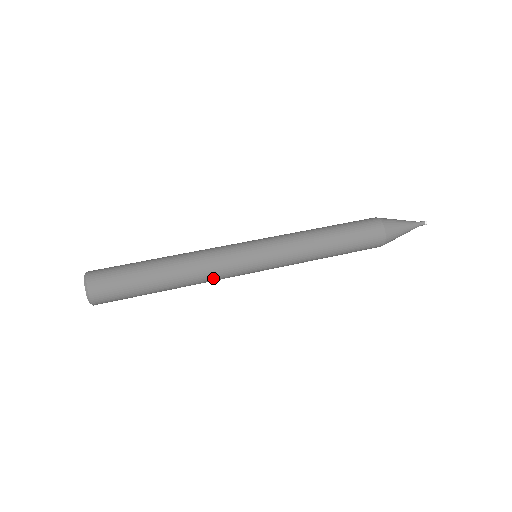
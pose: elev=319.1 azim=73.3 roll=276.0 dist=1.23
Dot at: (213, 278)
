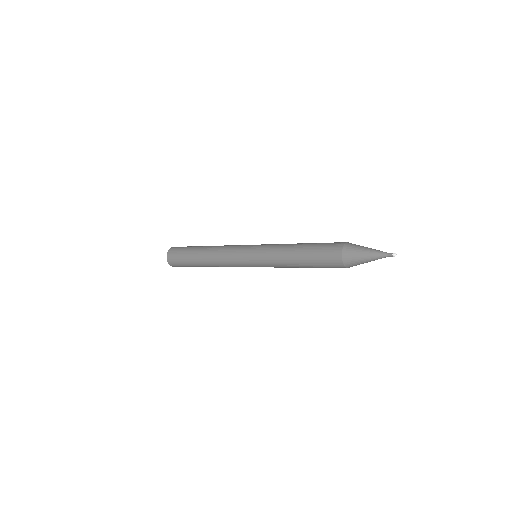
Dot at: (223, 252)
